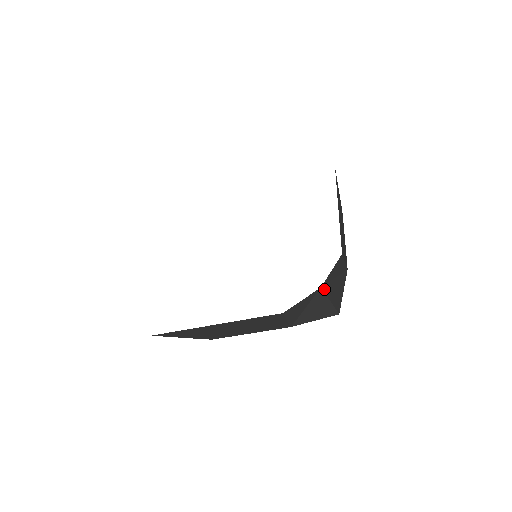
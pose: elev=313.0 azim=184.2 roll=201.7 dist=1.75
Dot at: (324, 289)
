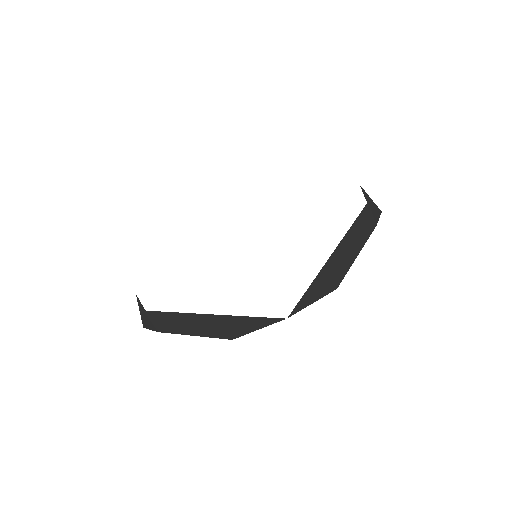
Dot at: occluded
